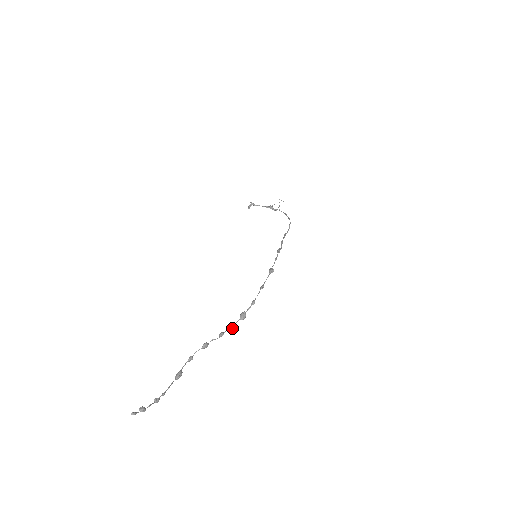
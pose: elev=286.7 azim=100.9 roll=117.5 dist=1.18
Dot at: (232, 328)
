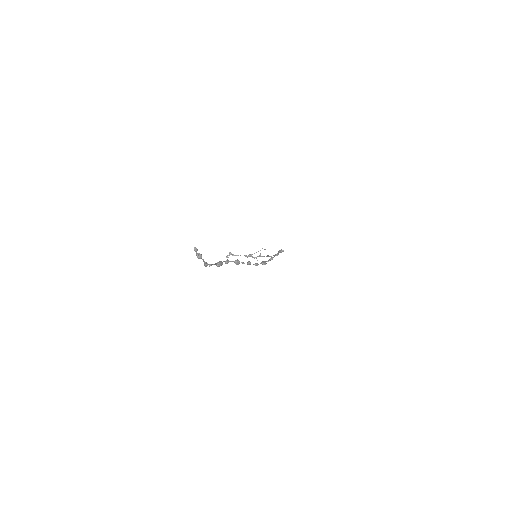
Dot at: (256, 265)
